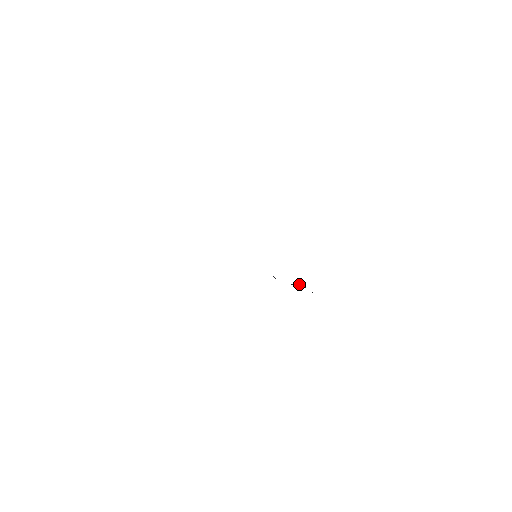
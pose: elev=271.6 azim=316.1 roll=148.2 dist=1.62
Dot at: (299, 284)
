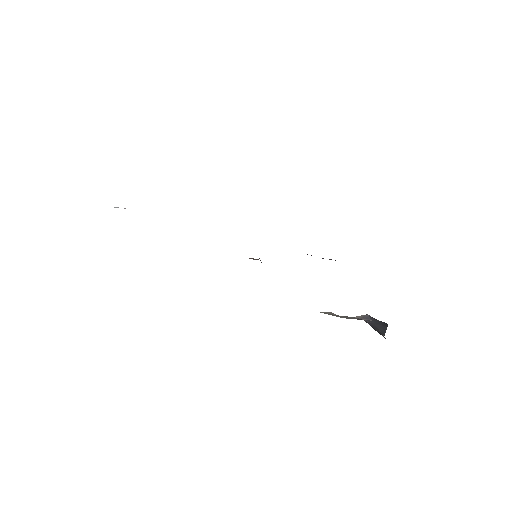
Dot at: occluded
